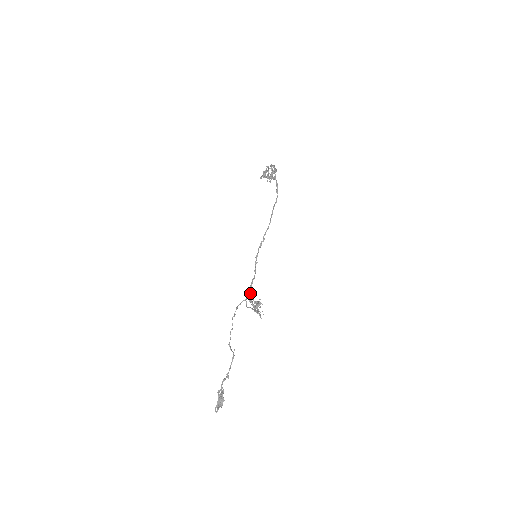
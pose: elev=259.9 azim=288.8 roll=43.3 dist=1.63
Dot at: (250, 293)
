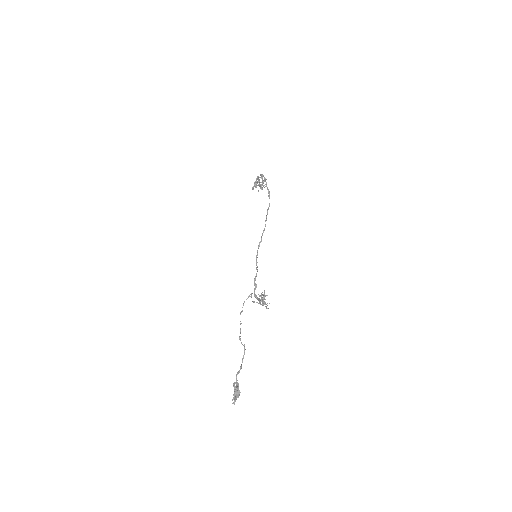
Dot at: (254, 289)
